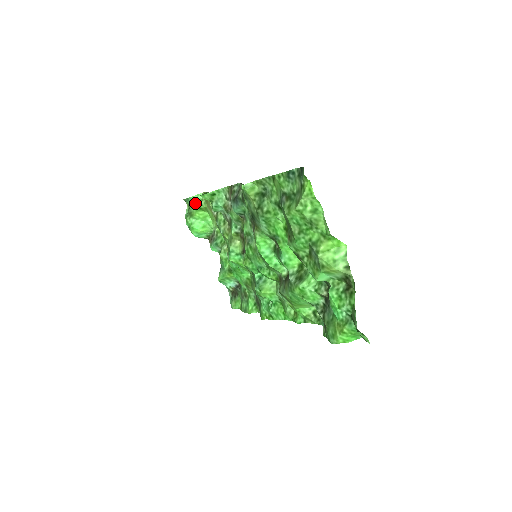
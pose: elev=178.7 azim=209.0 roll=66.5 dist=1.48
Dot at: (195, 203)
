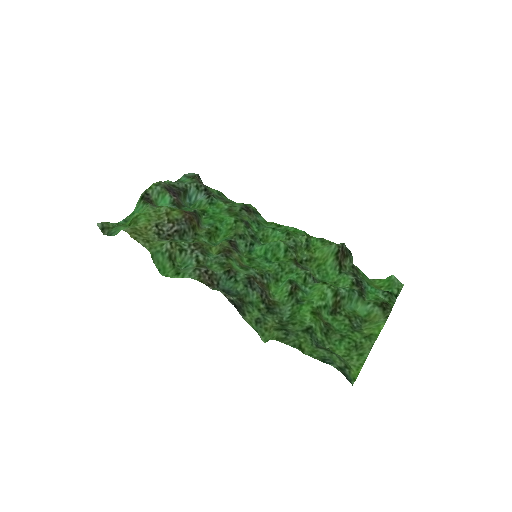
Dot at: occluded
